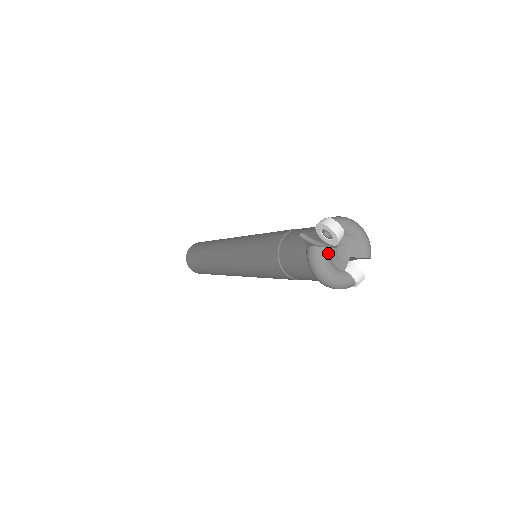
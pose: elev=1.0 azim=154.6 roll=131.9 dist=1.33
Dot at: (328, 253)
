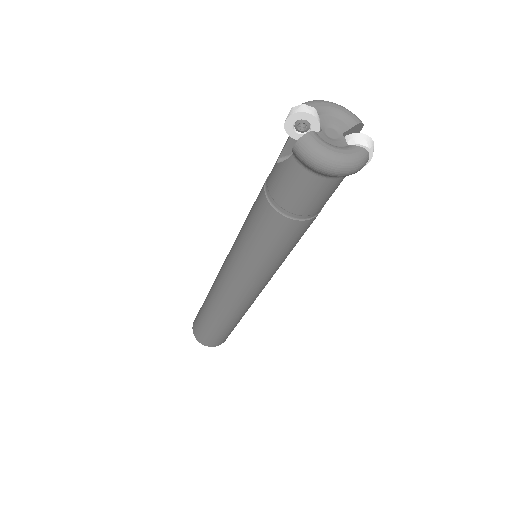
Dot at: (317, 136)
